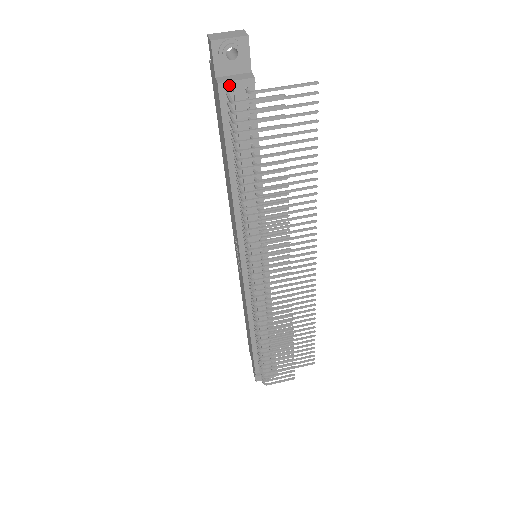
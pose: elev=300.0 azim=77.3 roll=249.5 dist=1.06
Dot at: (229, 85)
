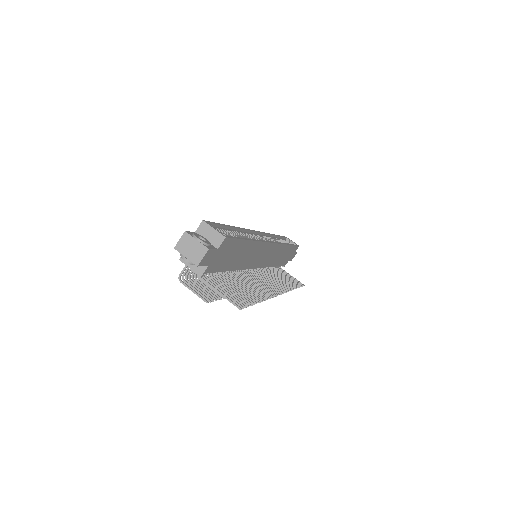
Dot at: (187, 264)
